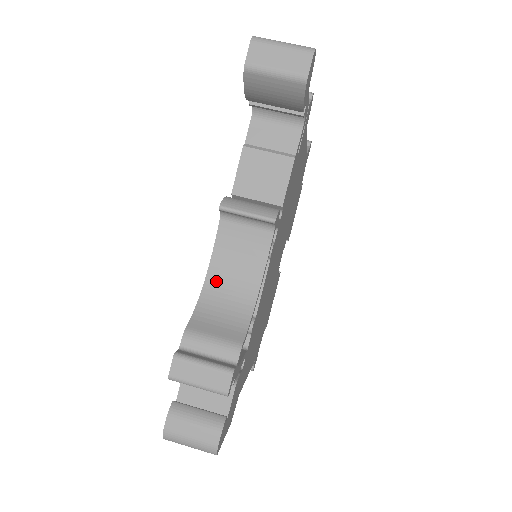
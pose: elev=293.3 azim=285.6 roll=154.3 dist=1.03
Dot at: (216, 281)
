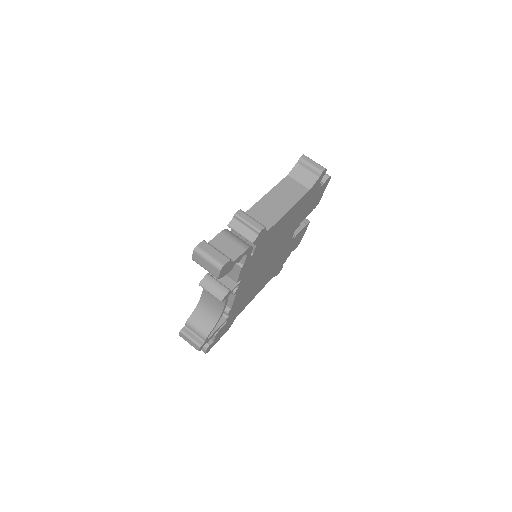
Dot at: (204, 302)
